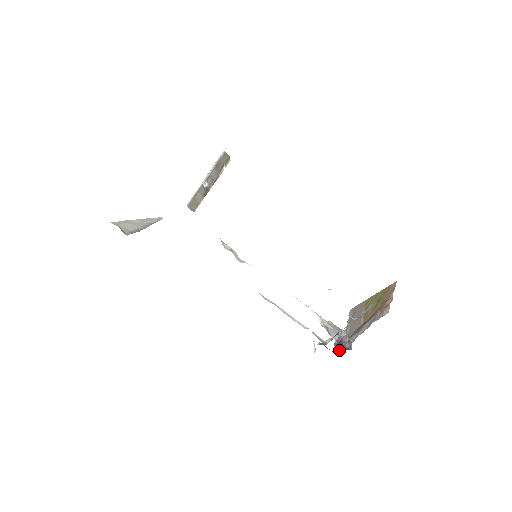
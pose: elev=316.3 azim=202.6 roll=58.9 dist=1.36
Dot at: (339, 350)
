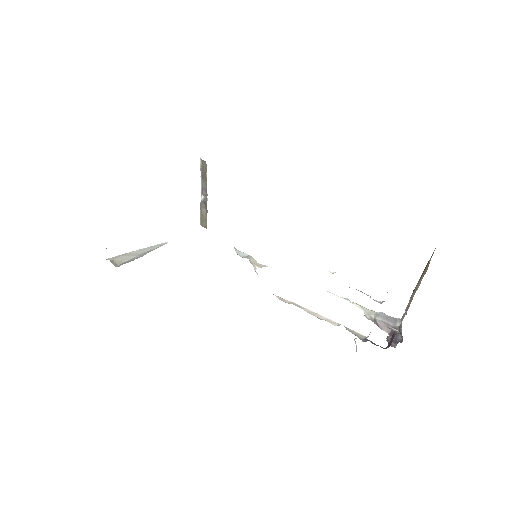
Dot at: (390, 345)
